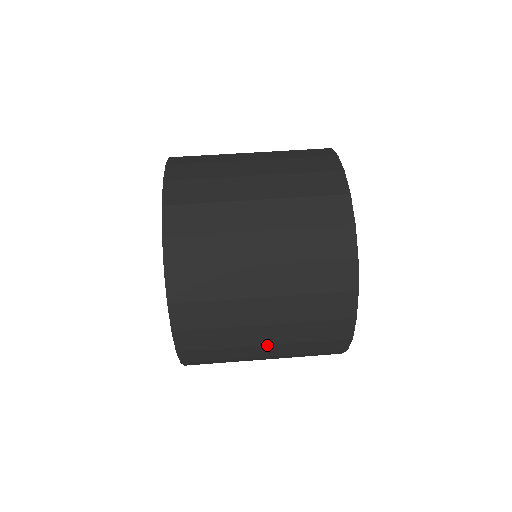
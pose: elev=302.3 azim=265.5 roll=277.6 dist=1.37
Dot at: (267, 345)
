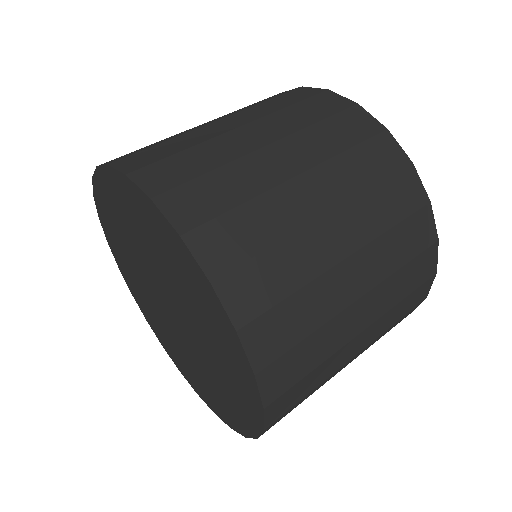
Dot at: (360, 298)
